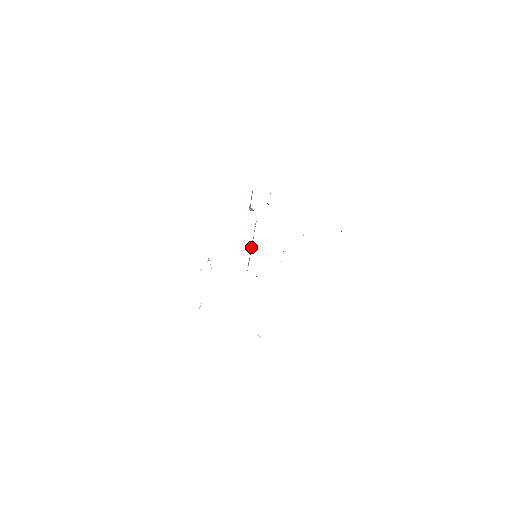
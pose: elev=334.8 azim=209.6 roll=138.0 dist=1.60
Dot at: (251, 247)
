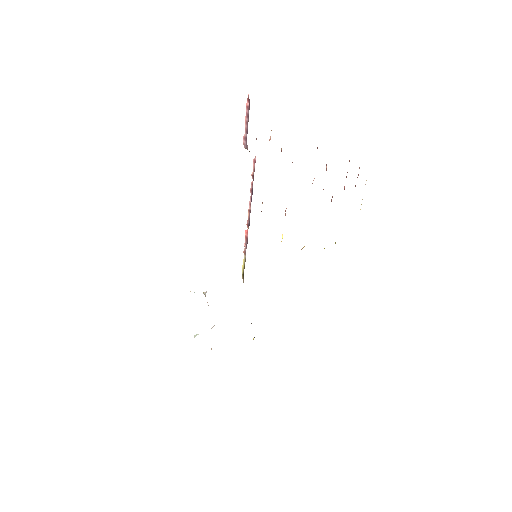
Dot at: (247, 225)
